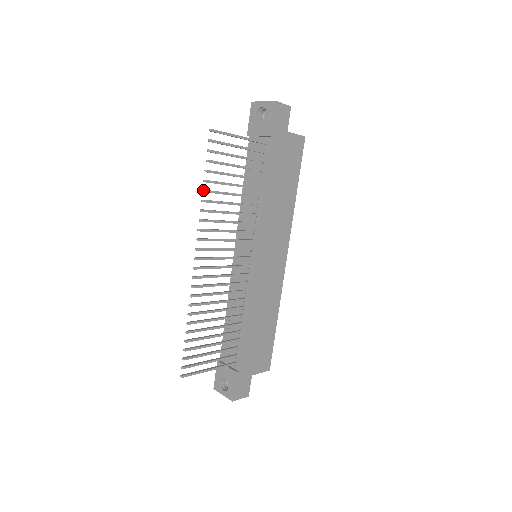
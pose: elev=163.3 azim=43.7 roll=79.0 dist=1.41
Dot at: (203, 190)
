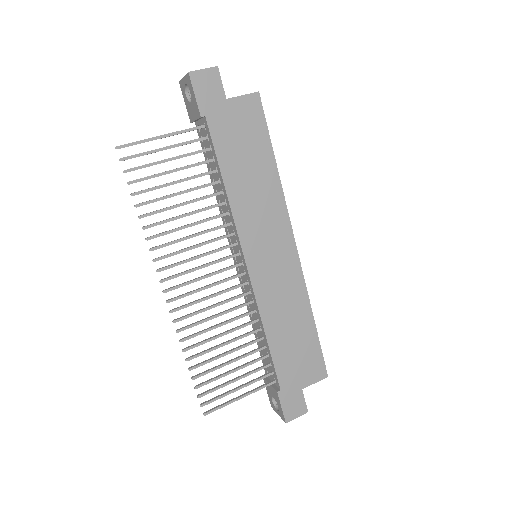
Dot at: (138, 217)
